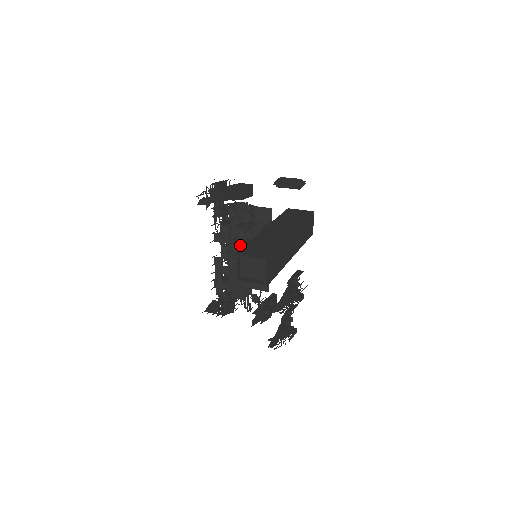
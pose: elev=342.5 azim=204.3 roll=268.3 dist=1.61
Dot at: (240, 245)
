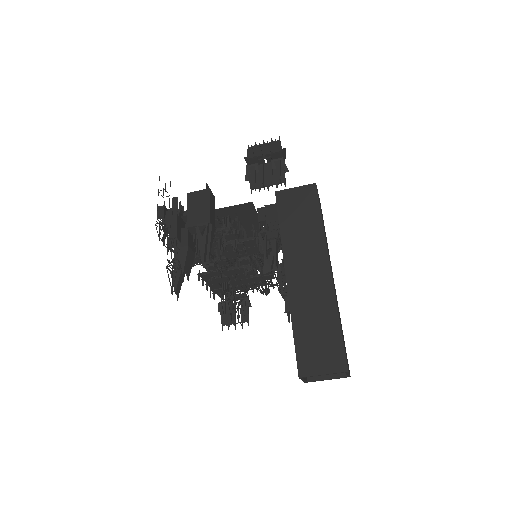
Dot at: occluded
